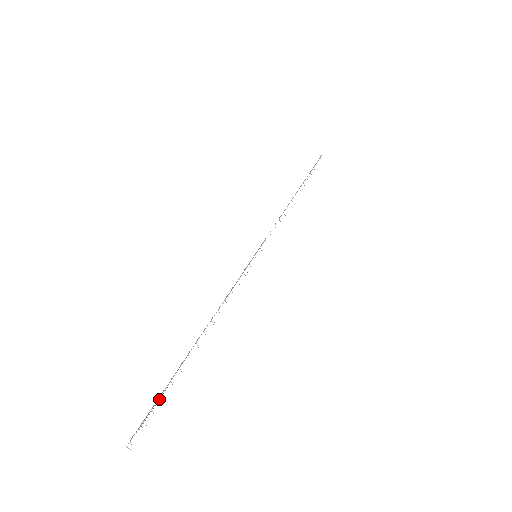
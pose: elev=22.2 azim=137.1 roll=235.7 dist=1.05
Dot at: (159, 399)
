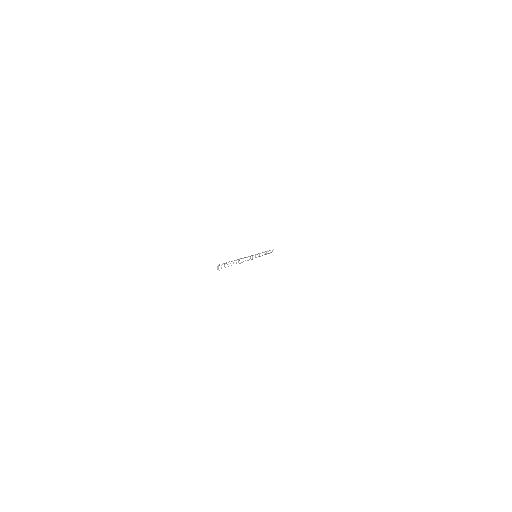
Dot at: (227, 264)
